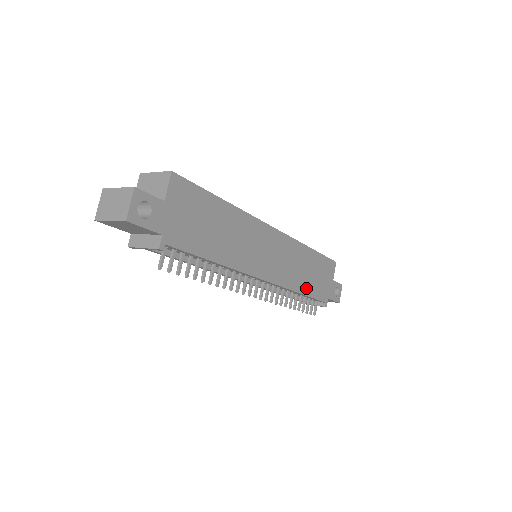
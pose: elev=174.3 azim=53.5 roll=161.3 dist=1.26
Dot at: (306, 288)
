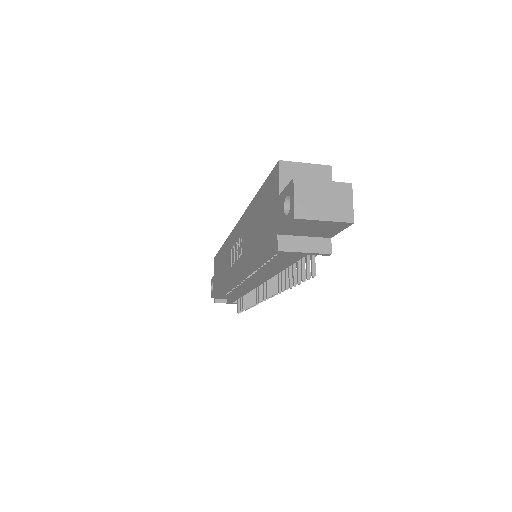
Dot at: occluded
